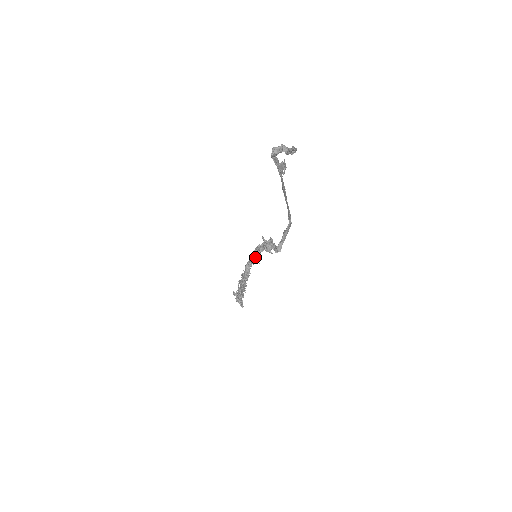
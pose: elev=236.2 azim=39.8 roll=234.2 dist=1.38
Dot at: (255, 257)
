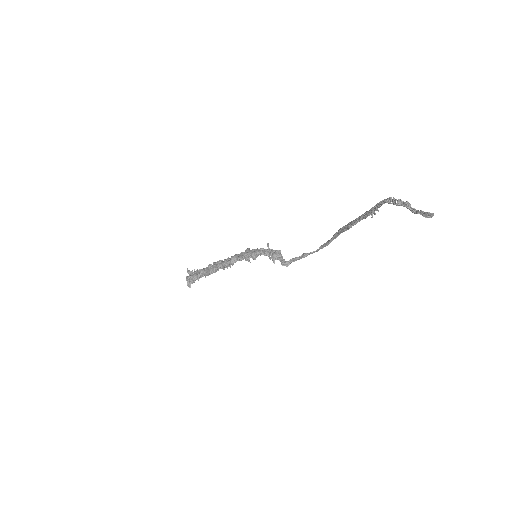
Dot at: (253, 256)
